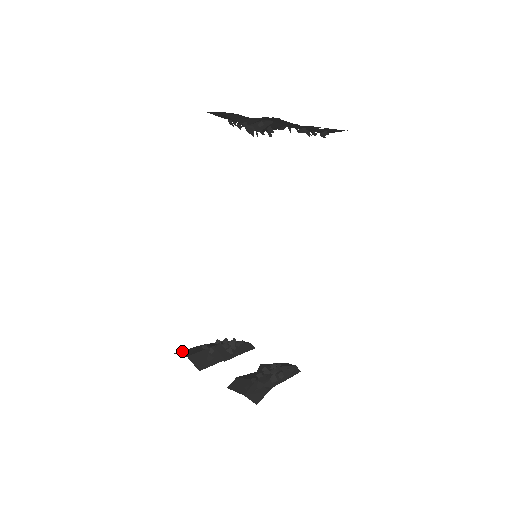
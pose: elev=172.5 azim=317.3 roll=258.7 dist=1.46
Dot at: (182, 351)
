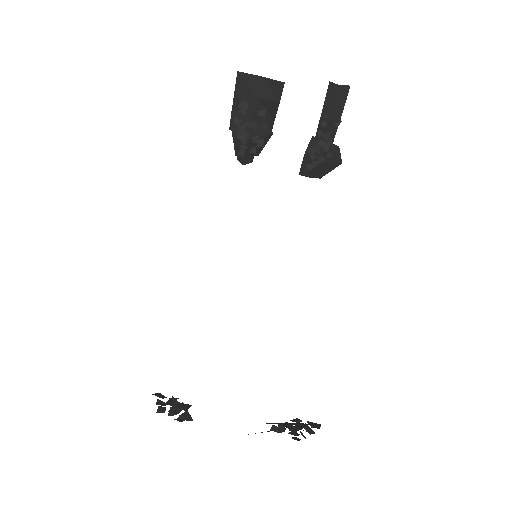
Dot at: occluded
